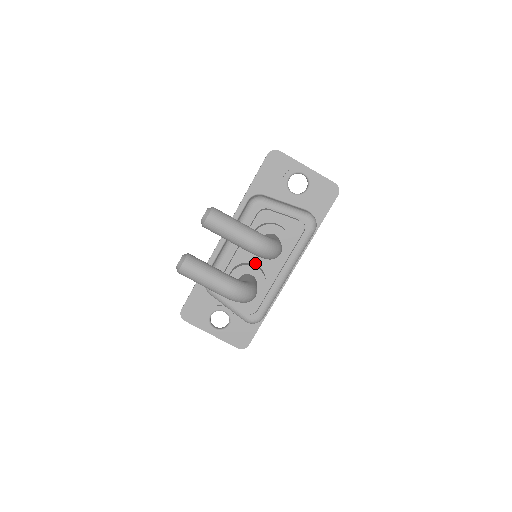
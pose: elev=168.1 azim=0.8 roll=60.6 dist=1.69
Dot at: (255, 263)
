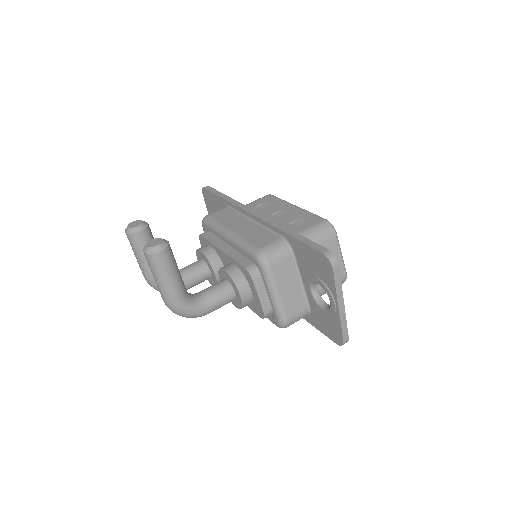
Dot at: occluded
